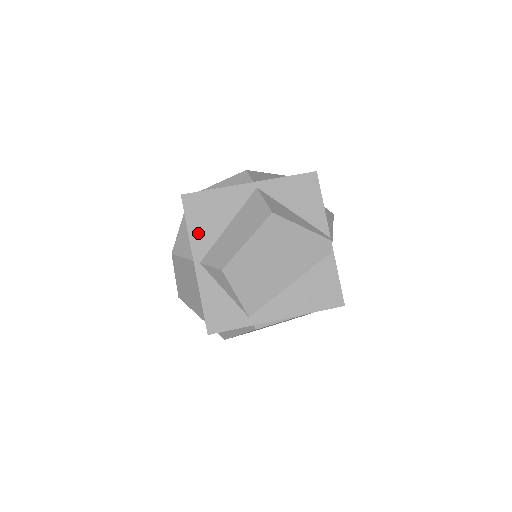
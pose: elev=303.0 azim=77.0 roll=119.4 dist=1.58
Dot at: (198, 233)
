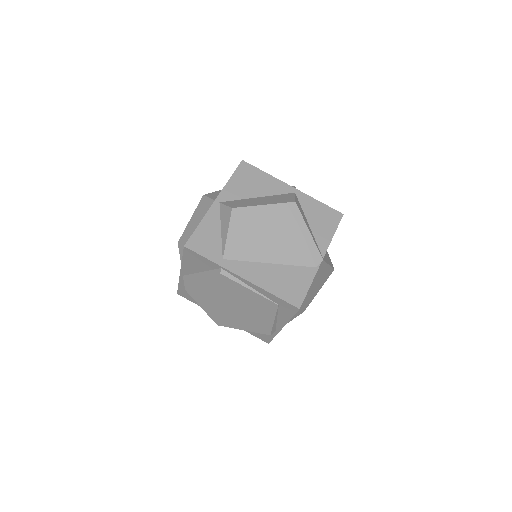
Dot at: (234, 186)
